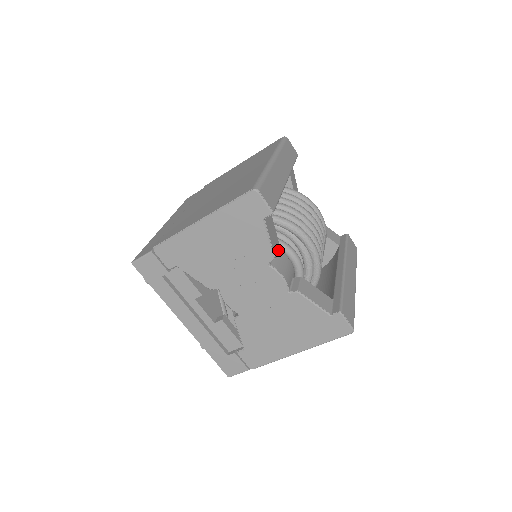
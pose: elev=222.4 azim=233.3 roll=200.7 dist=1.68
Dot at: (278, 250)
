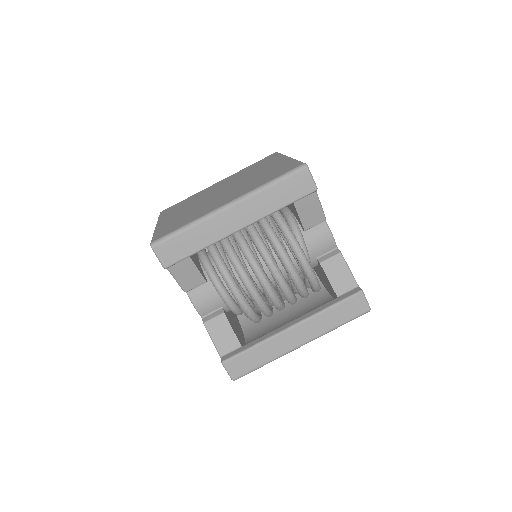
Dot at: occluded
